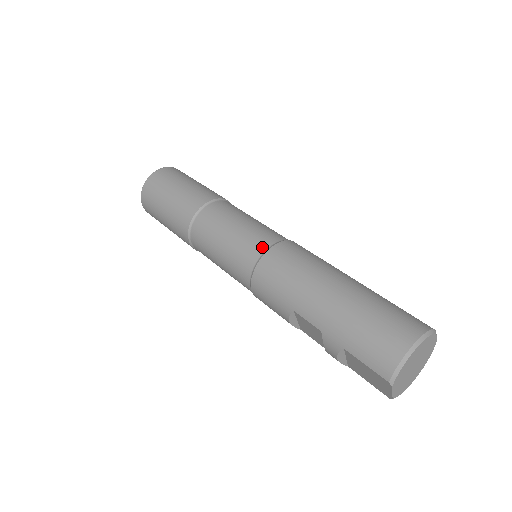
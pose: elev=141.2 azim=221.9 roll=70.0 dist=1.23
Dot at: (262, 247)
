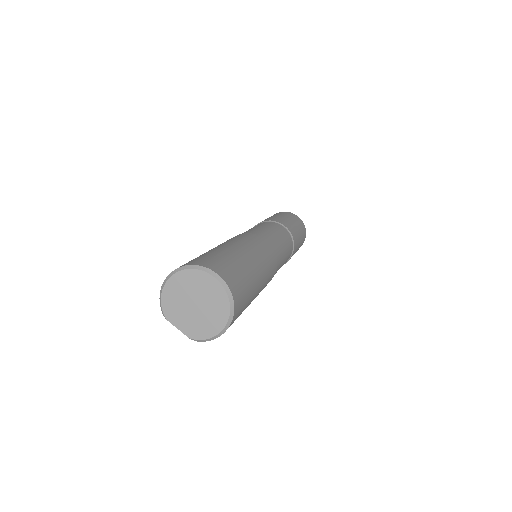
Dot at: occluded
